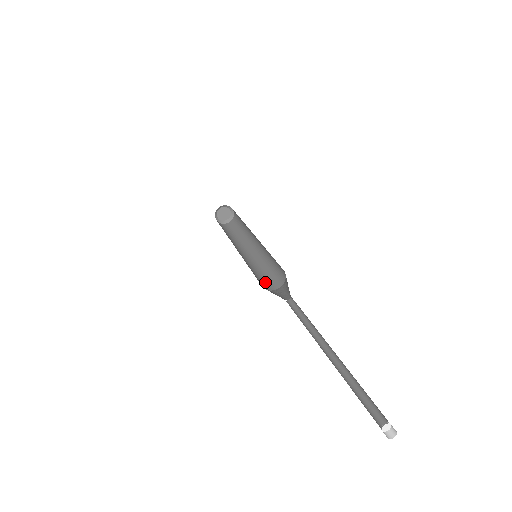
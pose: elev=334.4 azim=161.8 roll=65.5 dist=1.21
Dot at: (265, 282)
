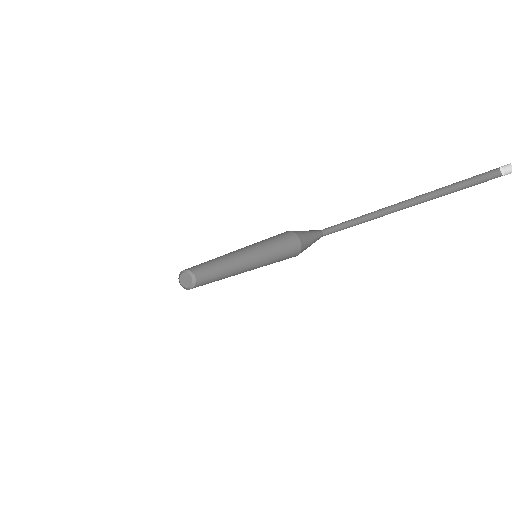
Dot at: (285, 259)
